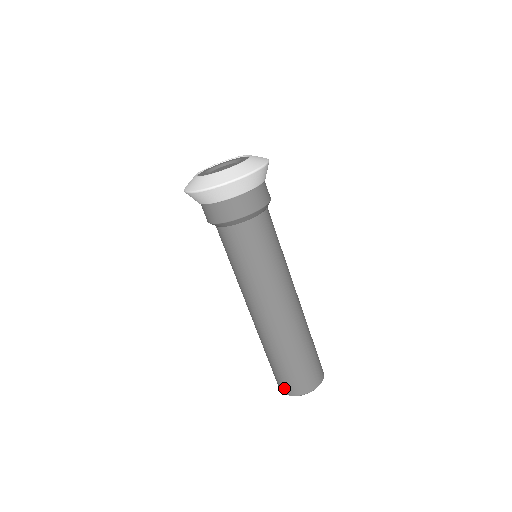
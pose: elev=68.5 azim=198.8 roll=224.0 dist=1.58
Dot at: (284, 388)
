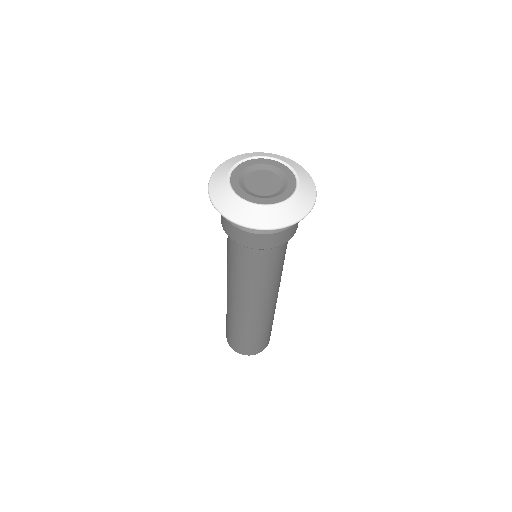
Dot at: (235, 348)
